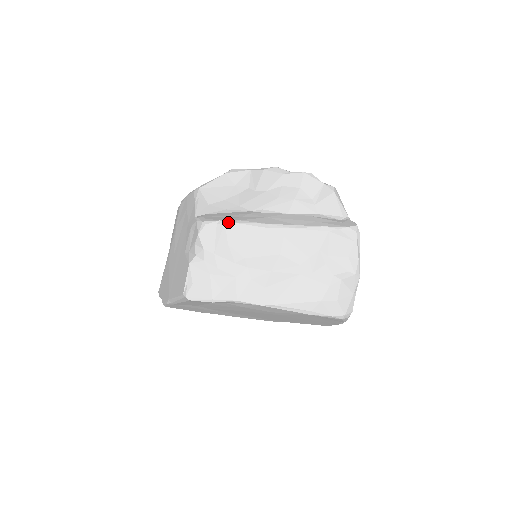
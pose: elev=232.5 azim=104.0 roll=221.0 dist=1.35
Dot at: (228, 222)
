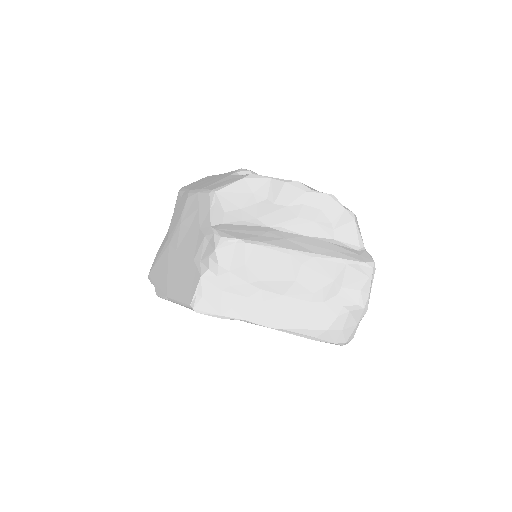
Dot at: (249, 243)
